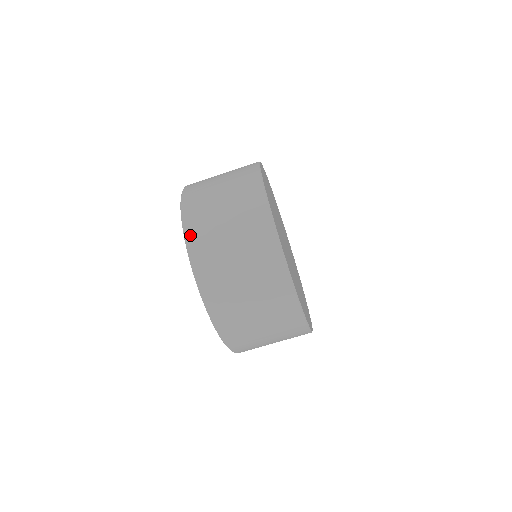
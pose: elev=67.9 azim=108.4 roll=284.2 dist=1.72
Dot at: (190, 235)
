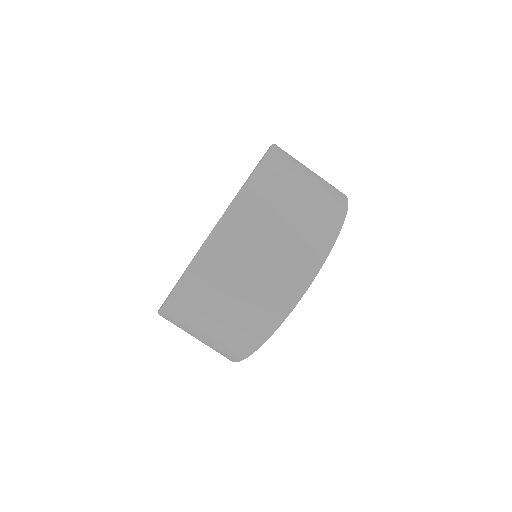
Dot at: (229, 224)
